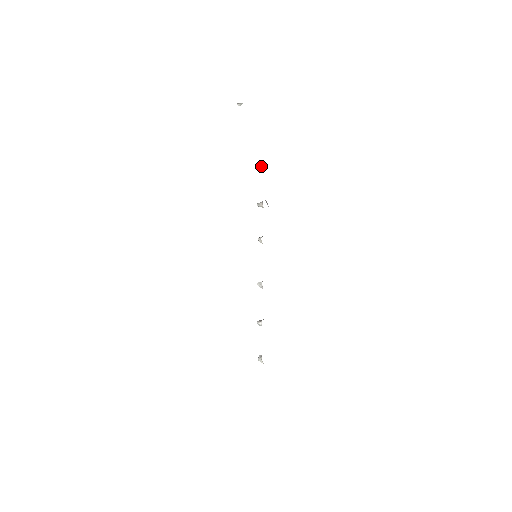
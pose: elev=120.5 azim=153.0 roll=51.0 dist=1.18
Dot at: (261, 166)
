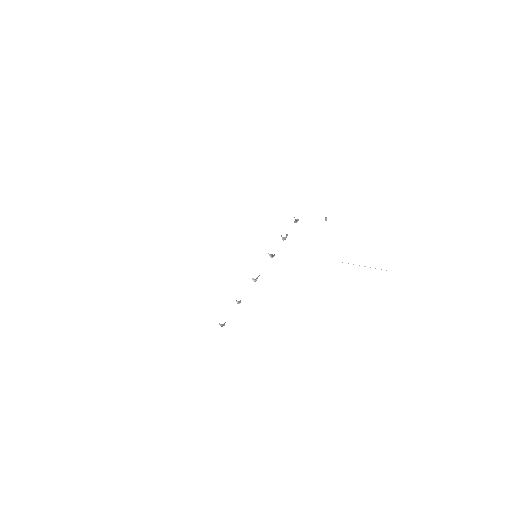
Dot at: (295, 219)
